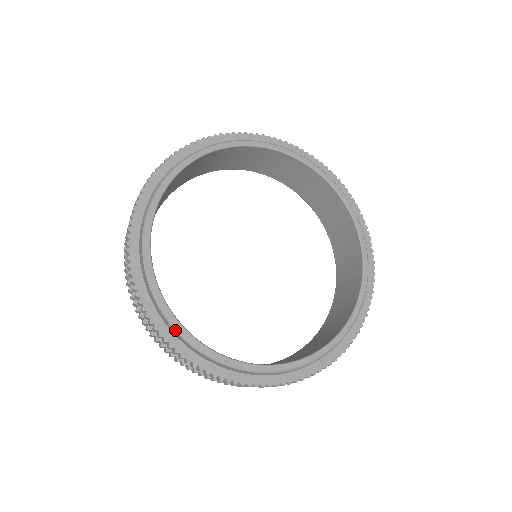
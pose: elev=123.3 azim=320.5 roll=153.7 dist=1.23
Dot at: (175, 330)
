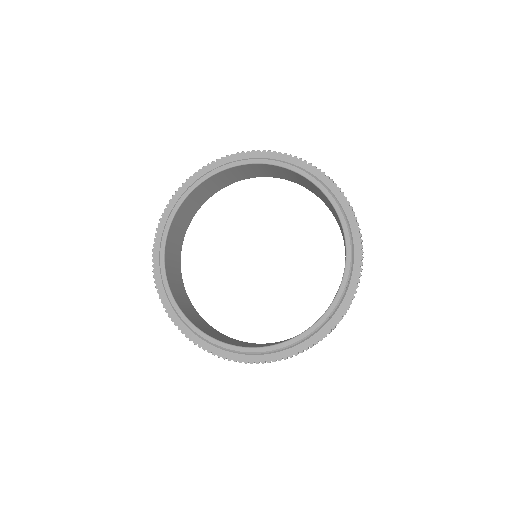
Dot at: (194, 332)
